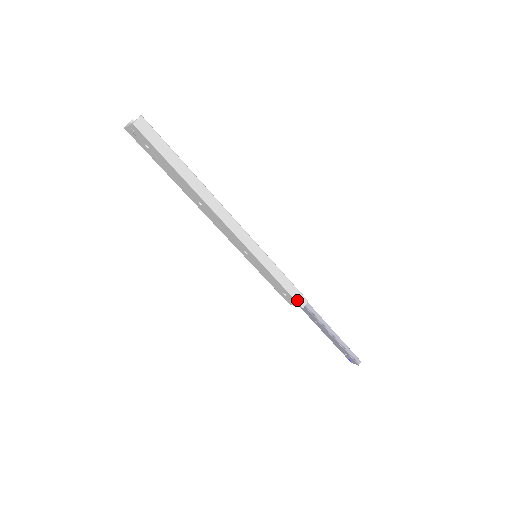
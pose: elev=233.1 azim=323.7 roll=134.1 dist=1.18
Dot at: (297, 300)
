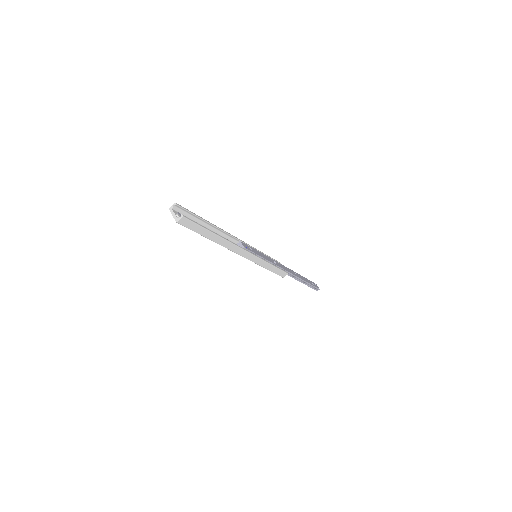
Dot at: (280, 275)
